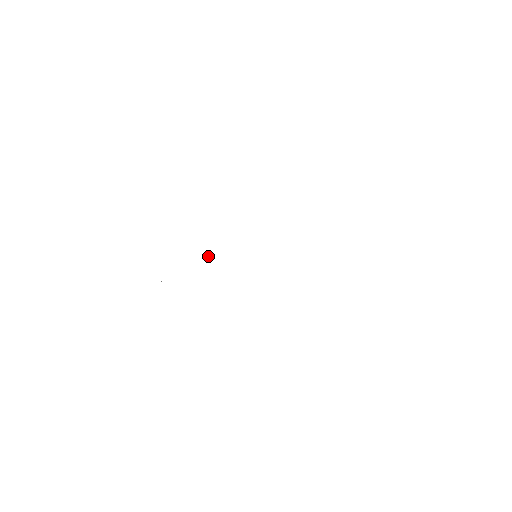
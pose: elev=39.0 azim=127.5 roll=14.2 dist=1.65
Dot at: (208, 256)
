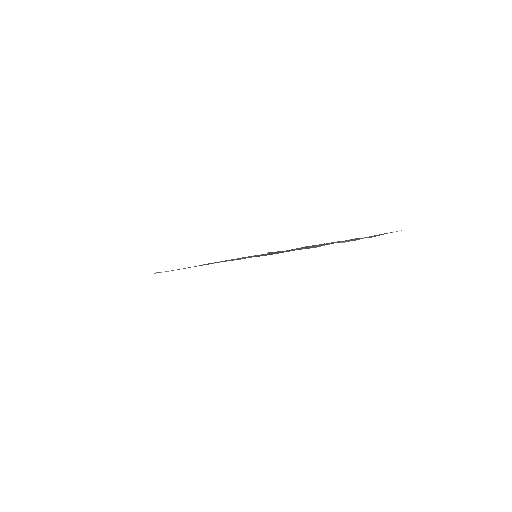
Dot at: occluded
